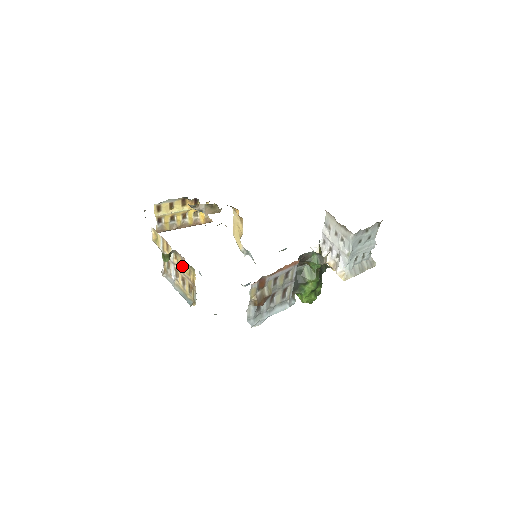
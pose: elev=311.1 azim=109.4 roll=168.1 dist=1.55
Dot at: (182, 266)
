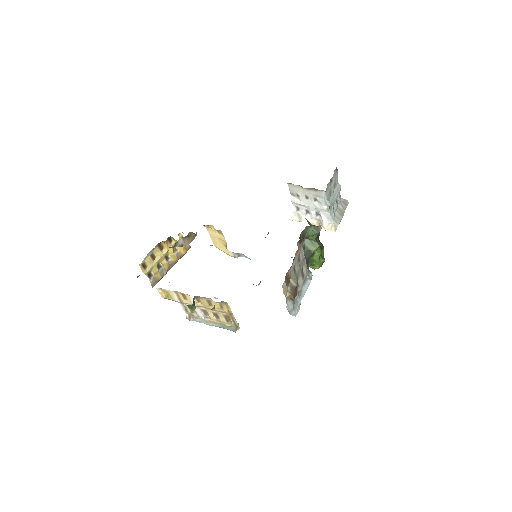
Dot at: occluded
